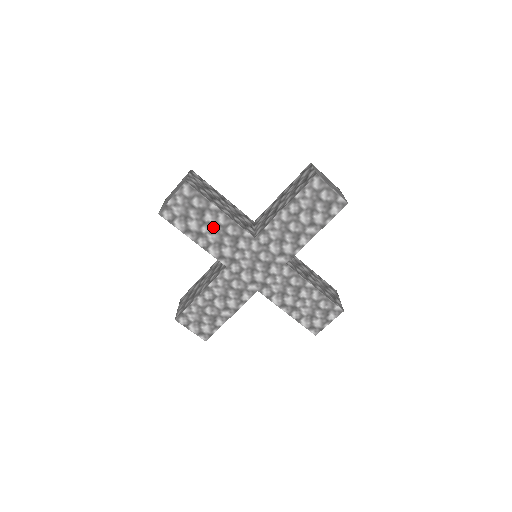
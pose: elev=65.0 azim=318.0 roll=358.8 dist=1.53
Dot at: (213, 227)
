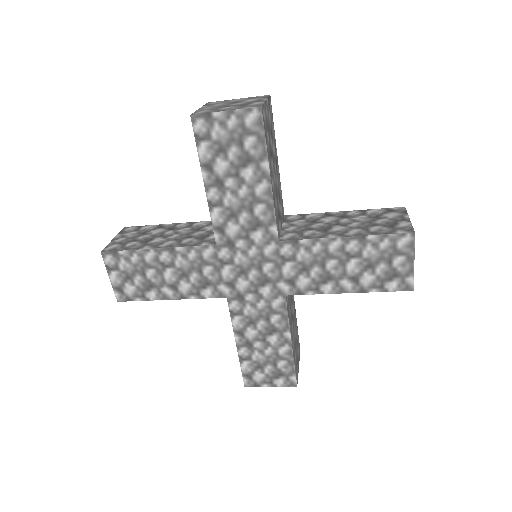
Dot at: (243, 189)
